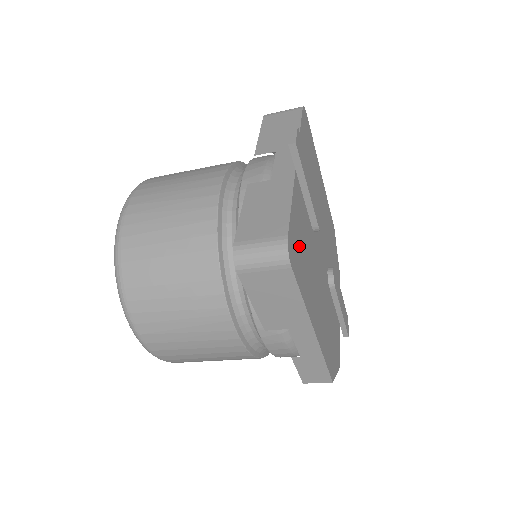
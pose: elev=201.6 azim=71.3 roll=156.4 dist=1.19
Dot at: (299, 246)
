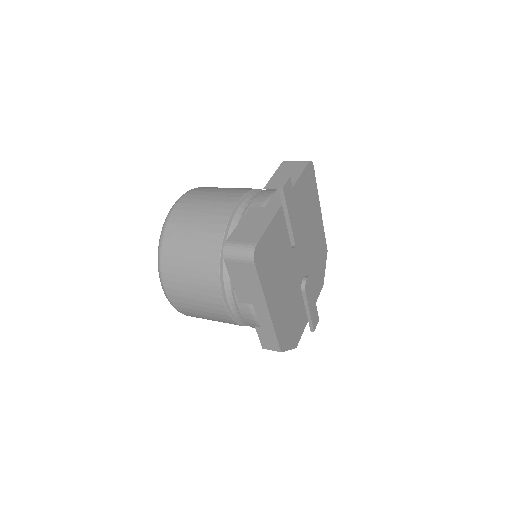
Dot at: (269, 253)
